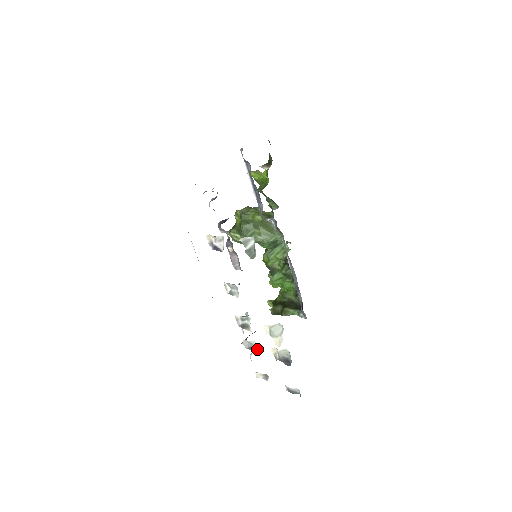
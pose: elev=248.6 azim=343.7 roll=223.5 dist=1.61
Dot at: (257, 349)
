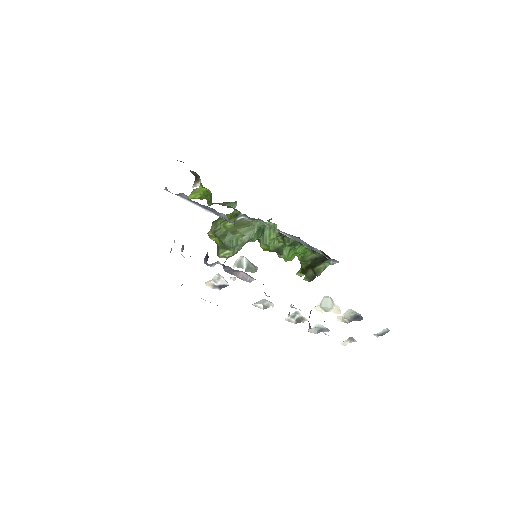
Dot at: (325, 328)
